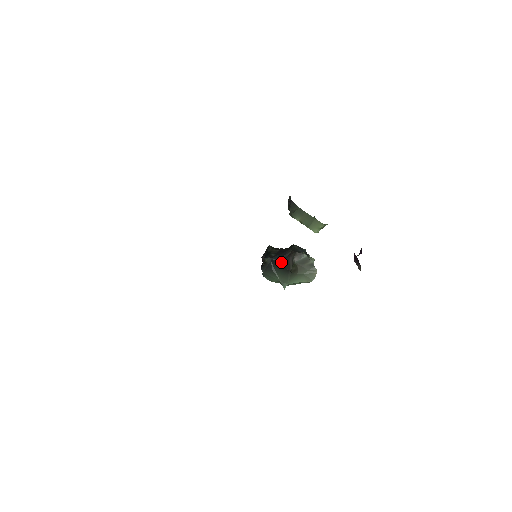
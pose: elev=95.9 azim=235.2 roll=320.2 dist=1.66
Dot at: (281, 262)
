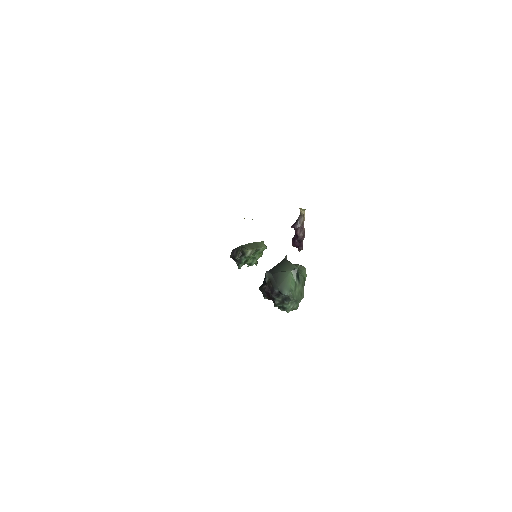
Dot at: (275, 266)
